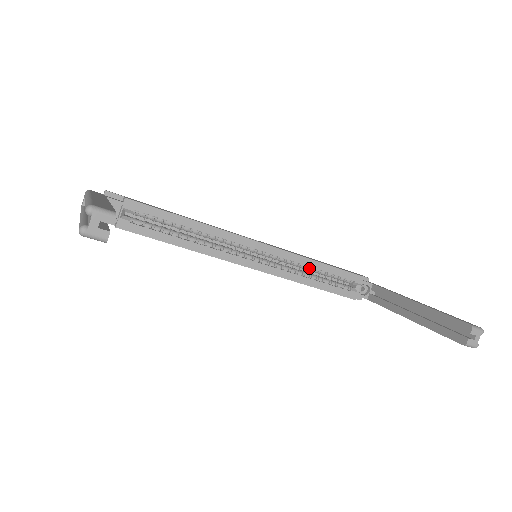
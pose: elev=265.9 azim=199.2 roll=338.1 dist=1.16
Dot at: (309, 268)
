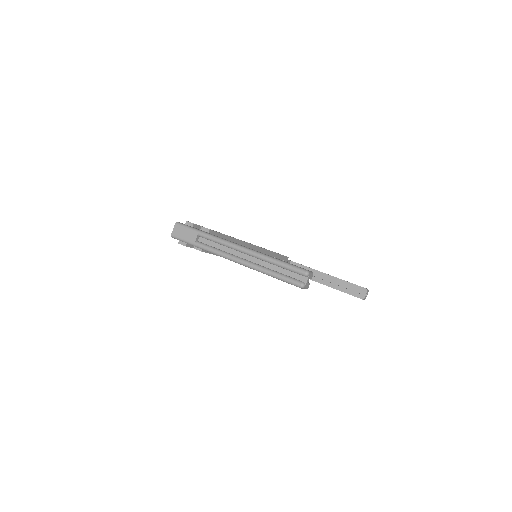
Dot at: occluded
